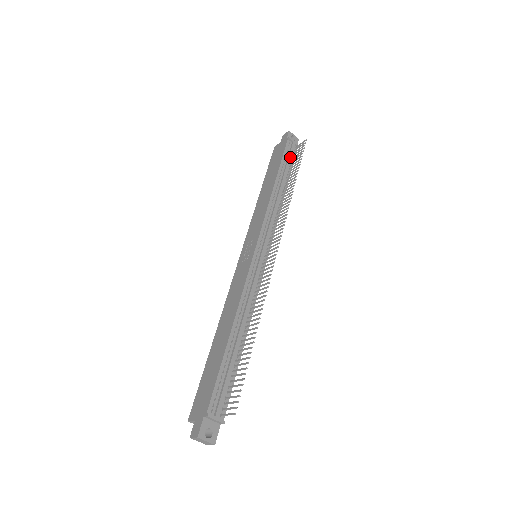
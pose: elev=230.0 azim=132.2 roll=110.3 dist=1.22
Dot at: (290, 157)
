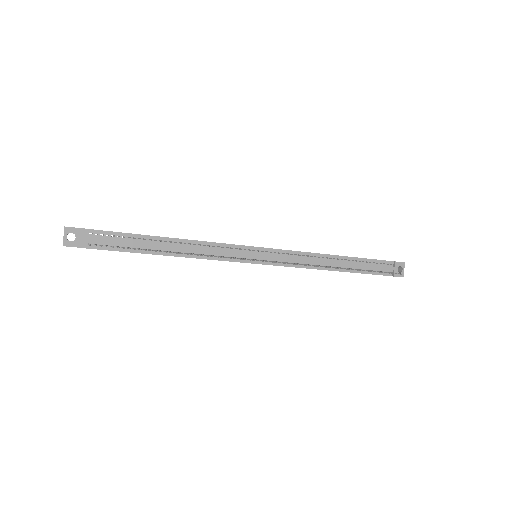
Dot at: (376, 267)
